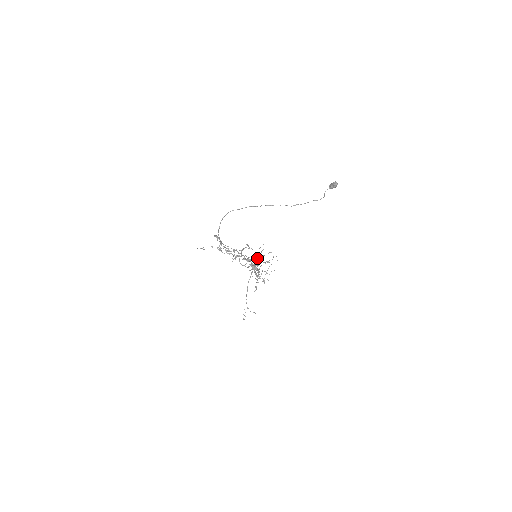
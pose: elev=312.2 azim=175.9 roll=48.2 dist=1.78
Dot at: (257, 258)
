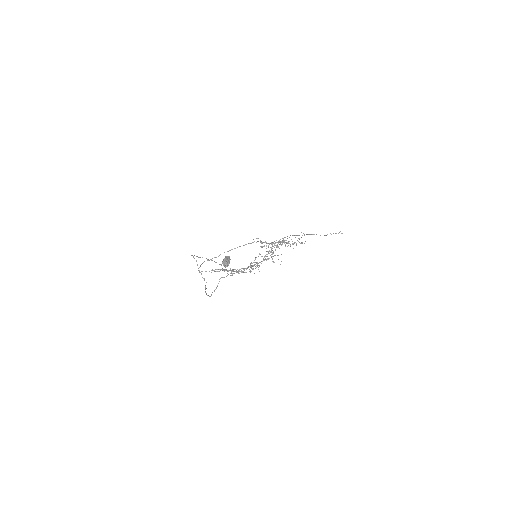
Dot at: (252, 266)
